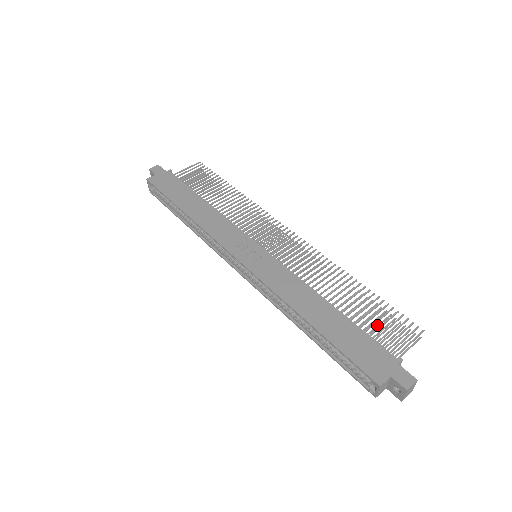
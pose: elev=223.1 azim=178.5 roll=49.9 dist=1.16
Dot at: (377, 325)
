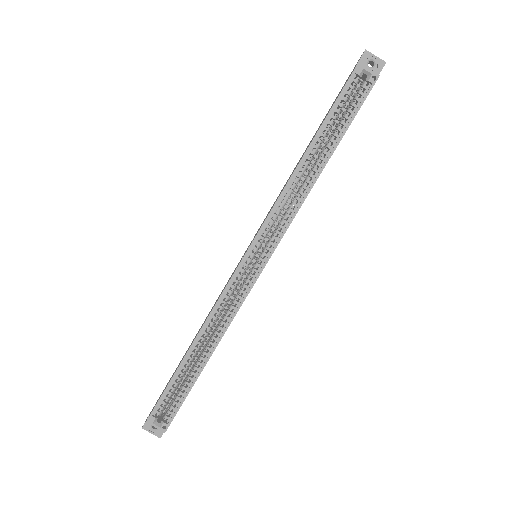
Dot at: occluded
